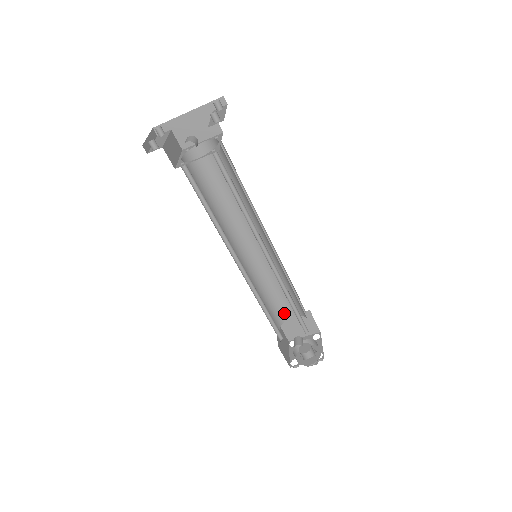
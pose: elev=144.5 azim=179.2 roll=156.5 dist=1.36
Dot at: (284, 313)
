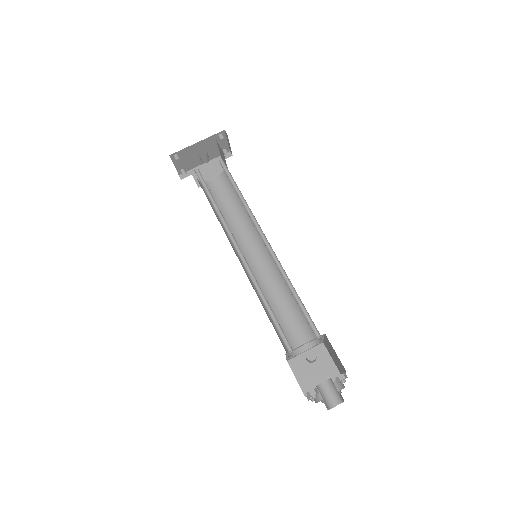
Dot at: (293, 345)
